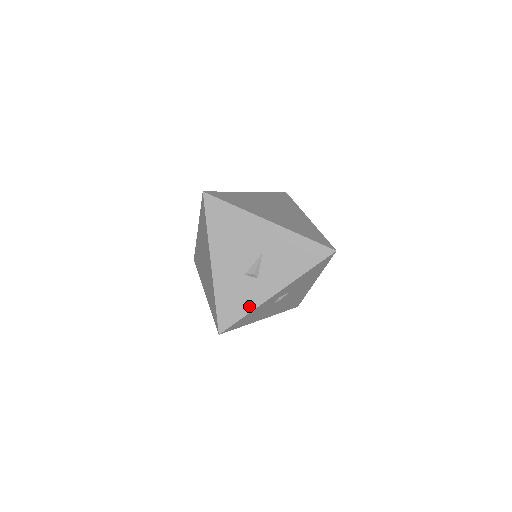
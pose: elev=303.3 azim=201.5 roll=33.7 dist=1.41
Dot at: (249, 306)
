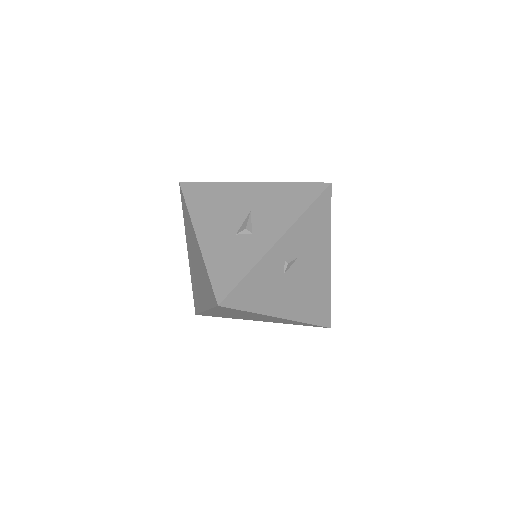
Dot at: (248, 263)
